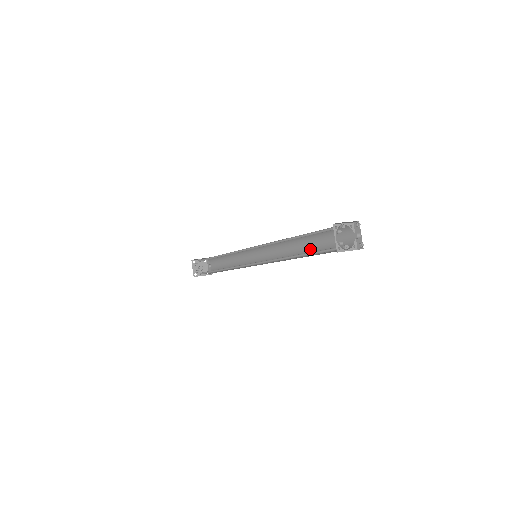
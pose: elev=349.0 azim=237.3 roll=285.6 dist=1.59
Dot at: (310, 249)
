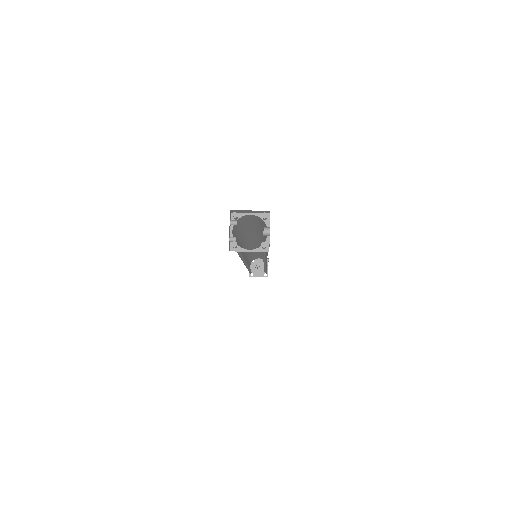
Dot at: occluded
